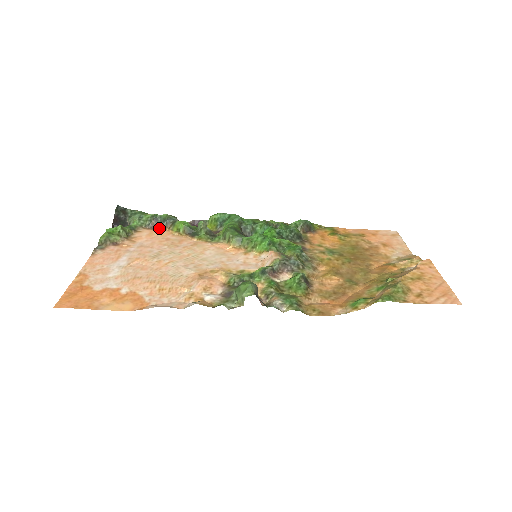
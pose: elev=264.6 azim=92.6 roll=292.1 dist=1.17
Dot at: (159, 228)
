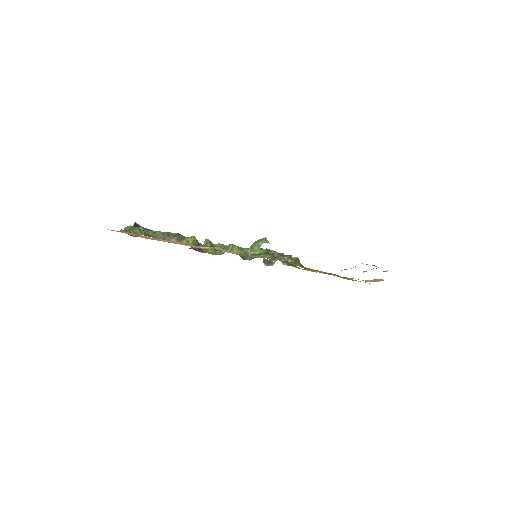
Dot at: (170, 240)
